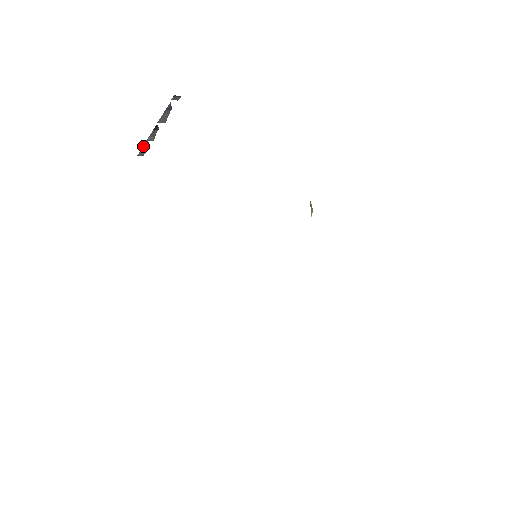
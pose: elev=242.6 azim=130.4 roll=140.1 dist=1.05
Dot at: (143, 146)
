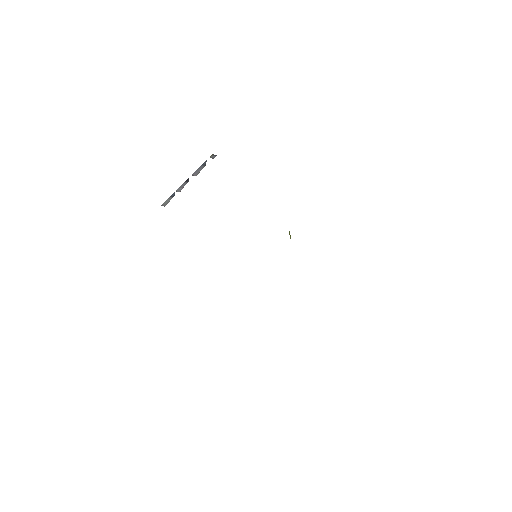
Dot at: (170, 196)
